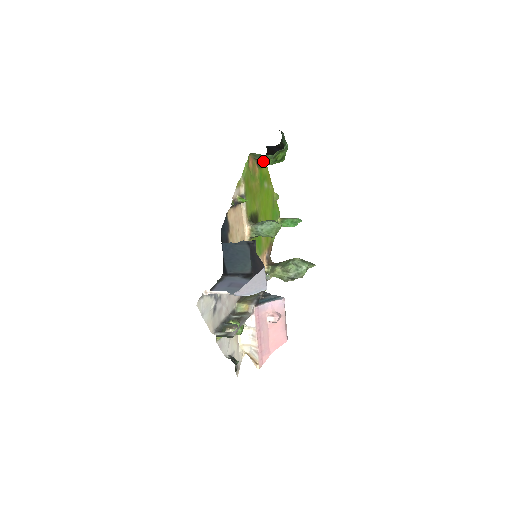
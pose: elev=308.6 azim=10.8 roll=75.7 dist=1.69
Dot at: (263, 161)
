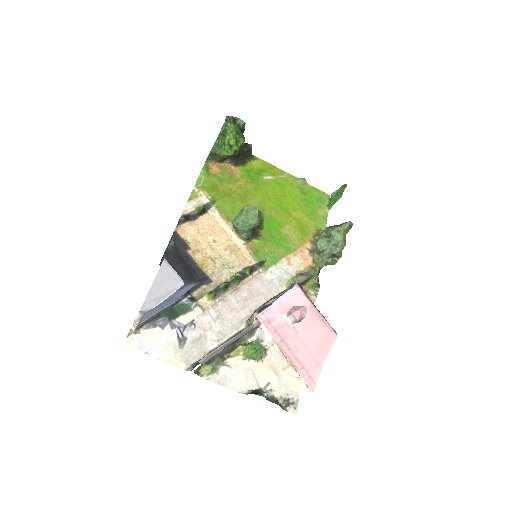
Dot at: (223, 157)
